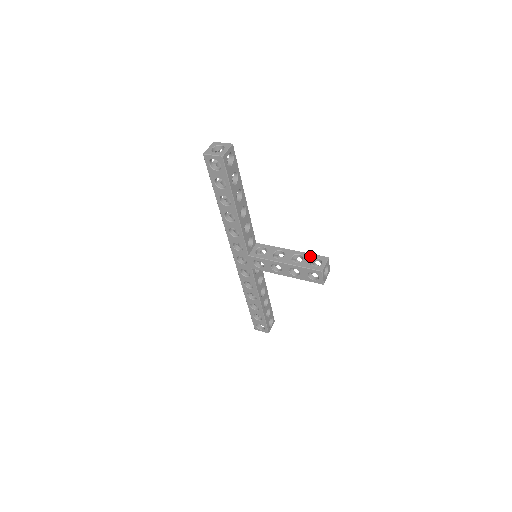
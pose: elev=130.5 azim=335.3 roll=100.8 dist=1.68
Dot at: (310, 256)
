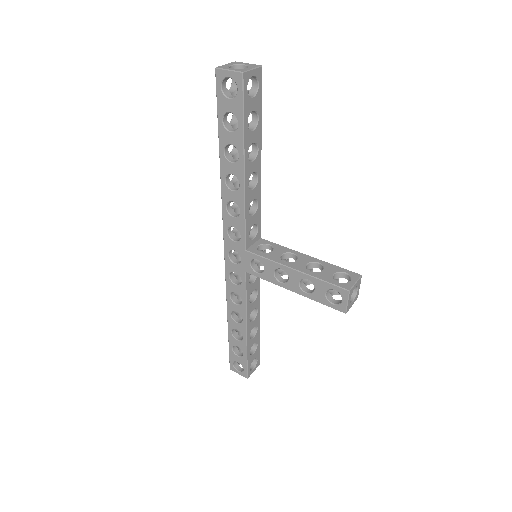
Dot at: (334, 268)
